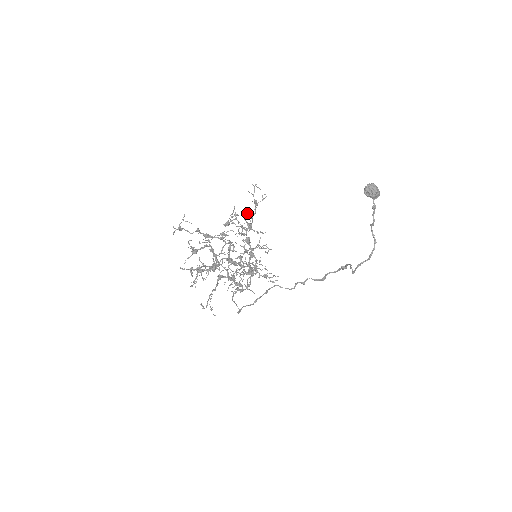
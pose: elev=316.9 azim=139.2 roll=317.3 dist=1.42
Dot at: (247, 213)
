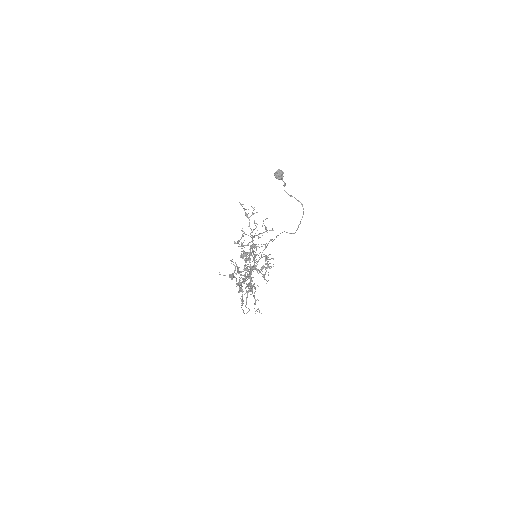
Dot at: (255, 223)
